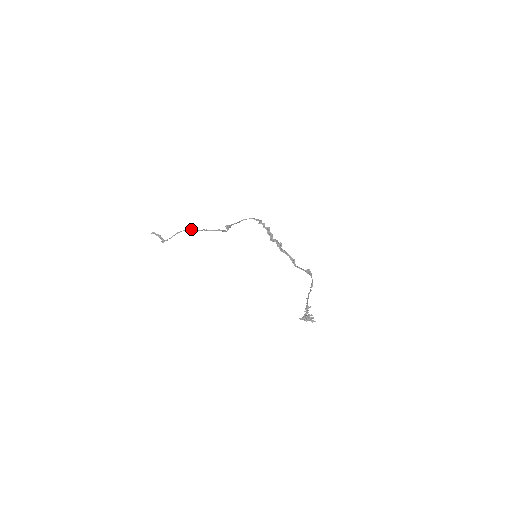
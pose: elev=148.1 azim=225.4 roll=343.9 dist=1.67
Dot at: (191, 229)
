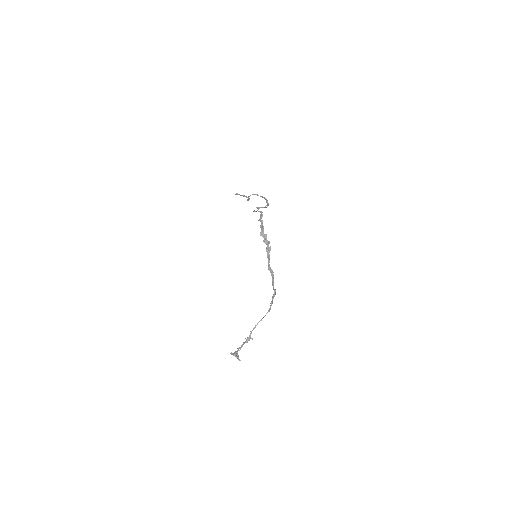
Dot at: (256, 194)
